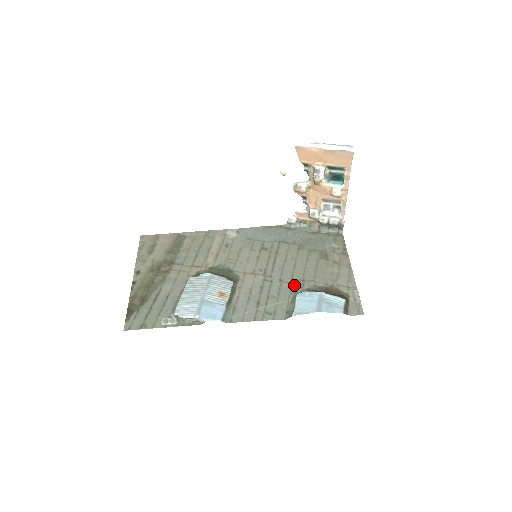
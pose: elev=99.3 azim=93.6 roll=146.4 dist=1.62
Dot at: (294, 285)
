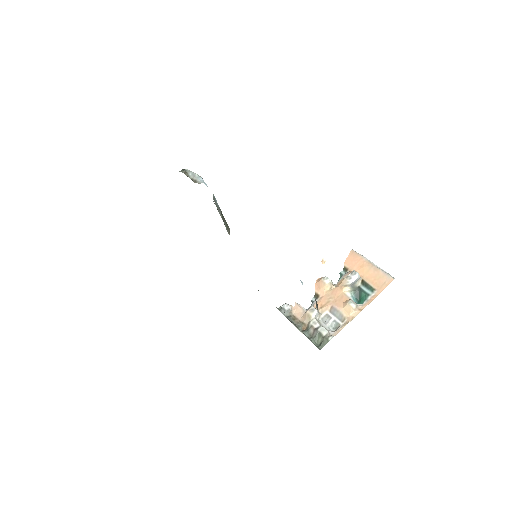
Dot at: occluded
